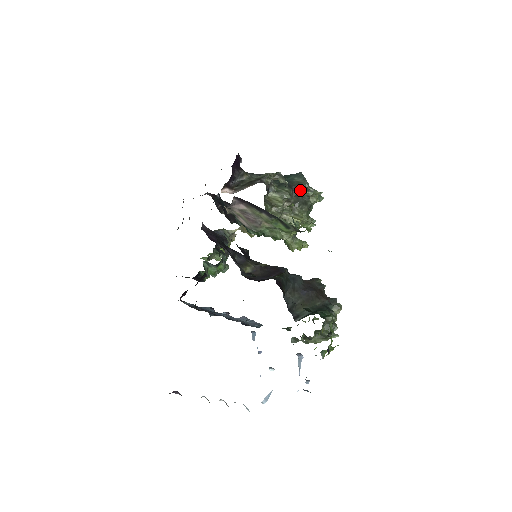
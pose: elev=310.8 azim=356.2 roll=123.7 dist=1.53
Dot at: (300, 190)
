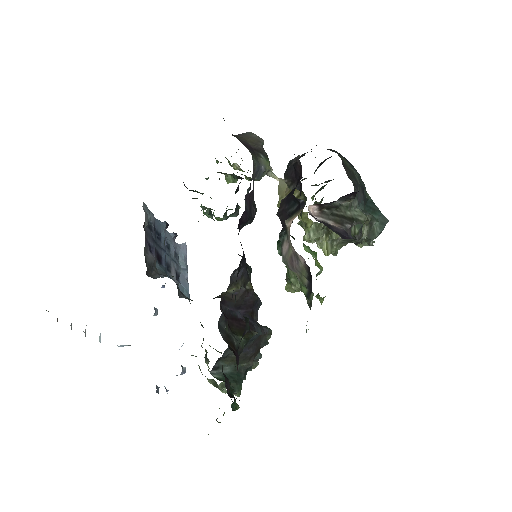
Dot at: occluded
